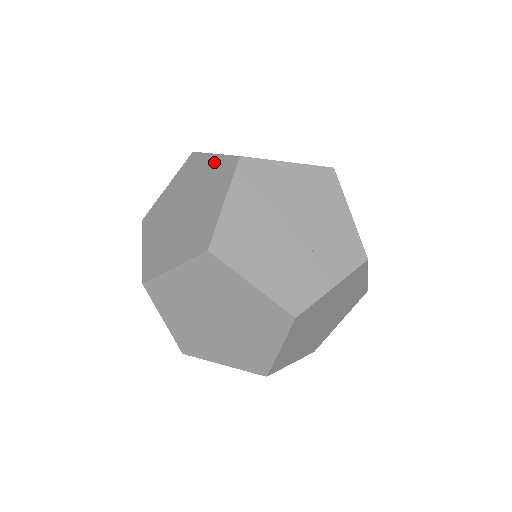
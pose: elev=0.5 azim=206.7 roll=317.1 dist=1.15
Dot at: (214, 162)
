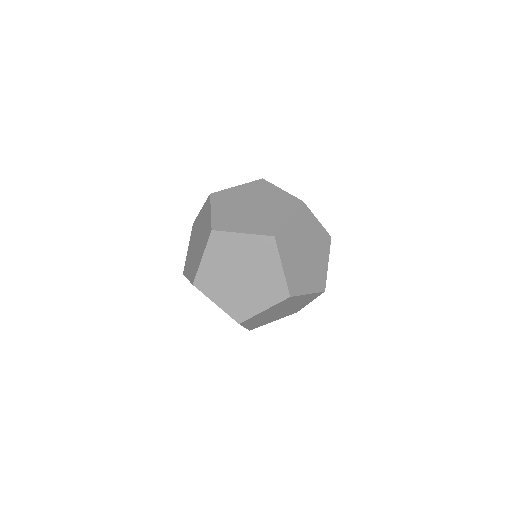
Dot at: (244, 187)
